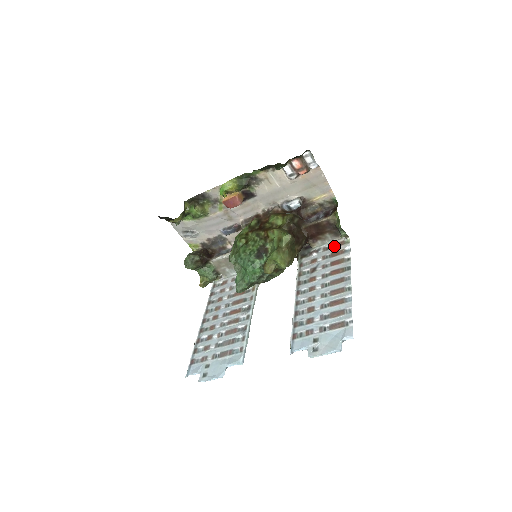
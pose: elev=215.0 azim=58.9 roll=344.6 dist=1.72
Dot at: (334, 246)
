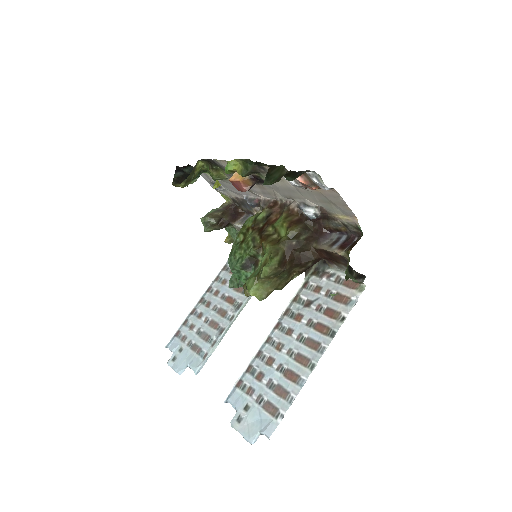
Dot at: (347, 283)
